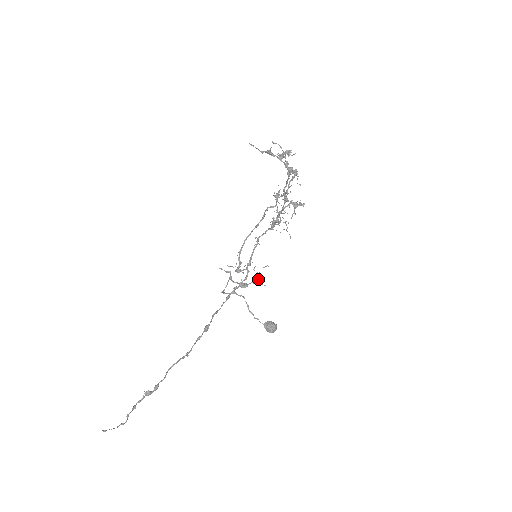
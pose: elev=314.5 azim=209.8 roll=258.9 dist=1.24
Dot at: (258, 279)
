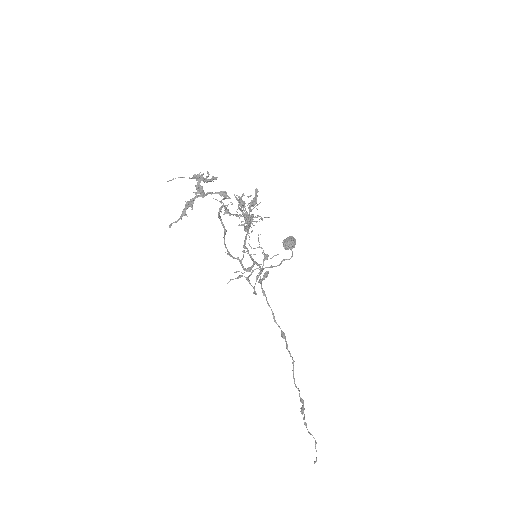
Dot at: (266, 254)
